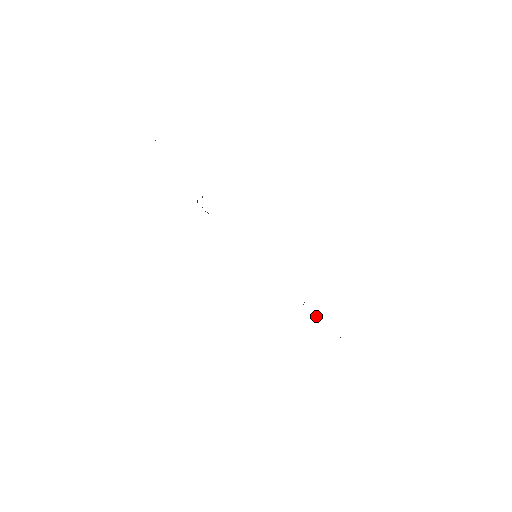
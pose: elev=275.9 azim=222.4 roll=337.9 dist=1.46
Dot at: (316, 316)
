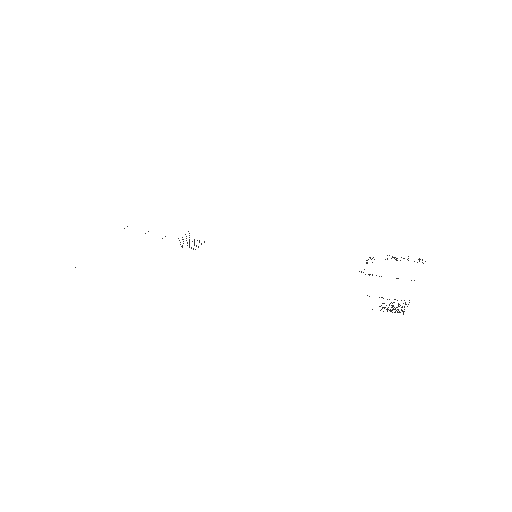
Dot at: occluded
